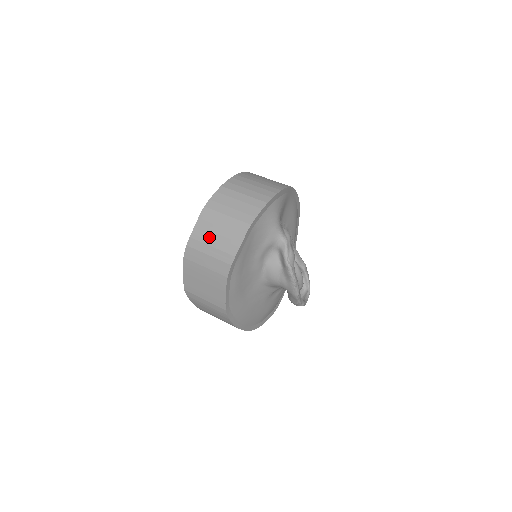
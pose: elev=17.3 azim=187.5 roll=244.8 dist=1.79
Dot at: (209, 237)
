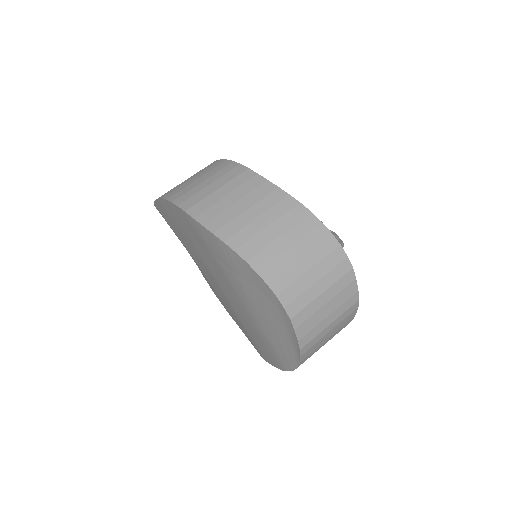
Dot at: (320, 347)
